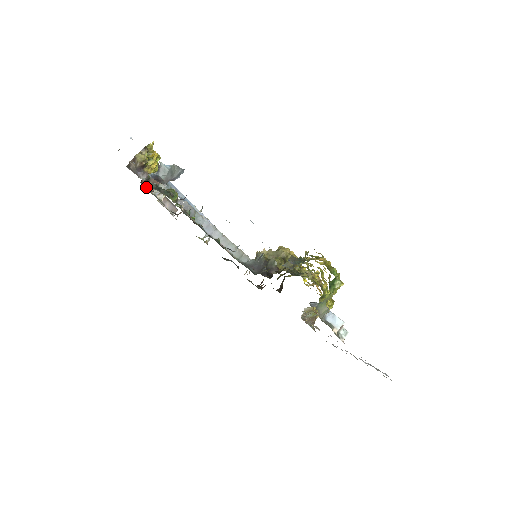
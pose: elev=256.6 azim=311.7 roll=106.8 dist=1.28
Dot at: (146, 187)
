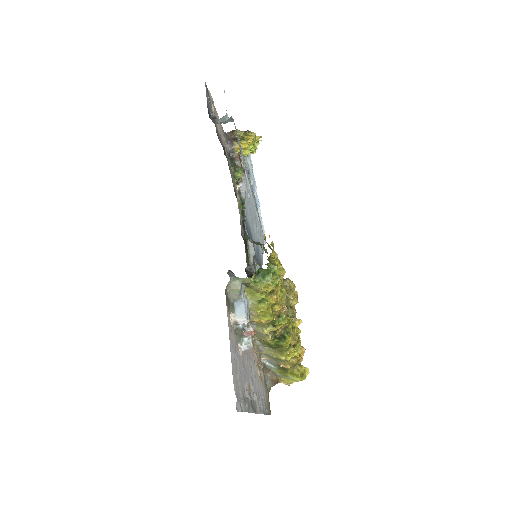
Dot at: occluded
